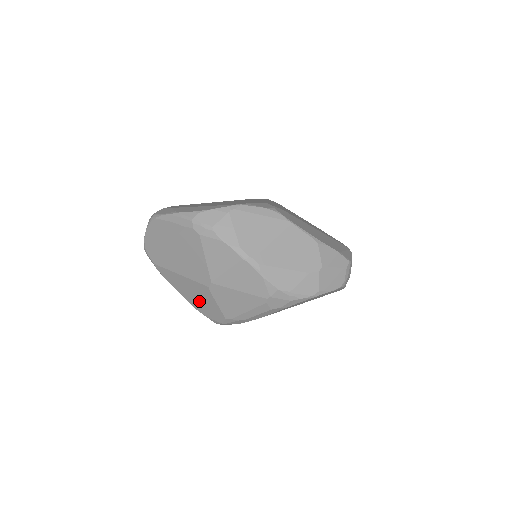
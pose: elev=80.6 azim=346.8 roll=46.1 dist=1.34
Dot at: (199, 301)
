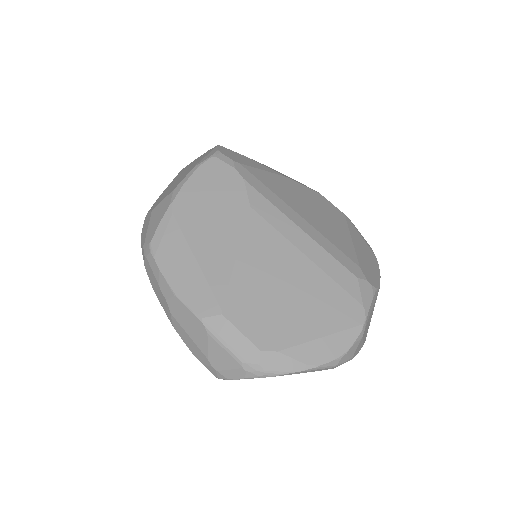
Dot at: occluded
